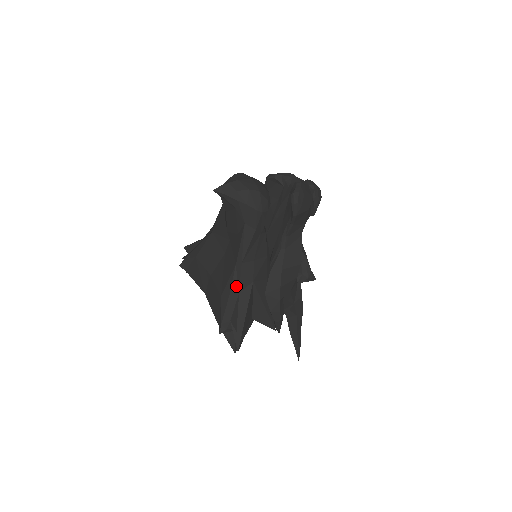
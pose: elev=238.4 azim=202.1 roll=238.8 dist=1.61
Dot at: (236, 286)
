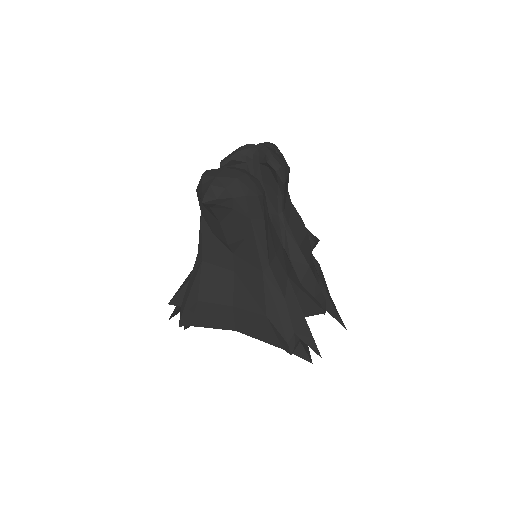
Dot at: (277, 293)
